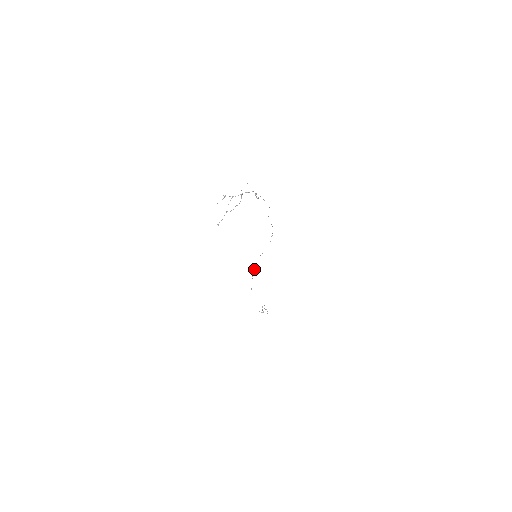
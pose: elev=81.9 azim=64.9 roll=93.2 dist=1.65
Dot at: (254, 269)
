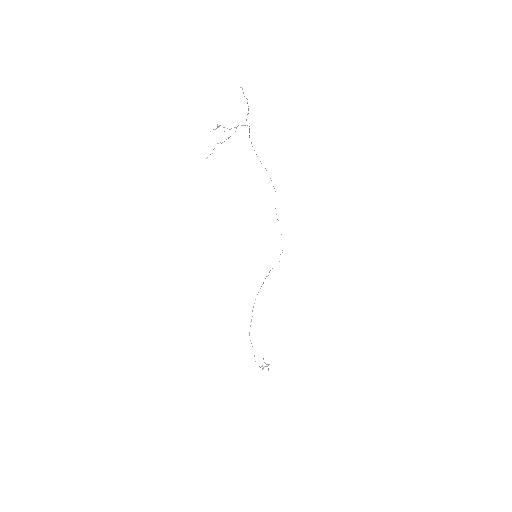
Dot at: (257, 294)
